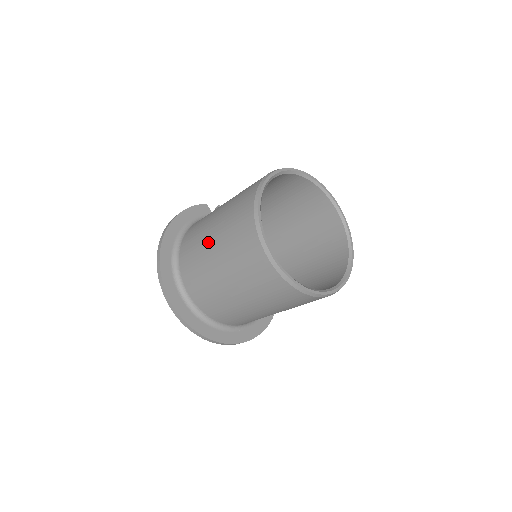
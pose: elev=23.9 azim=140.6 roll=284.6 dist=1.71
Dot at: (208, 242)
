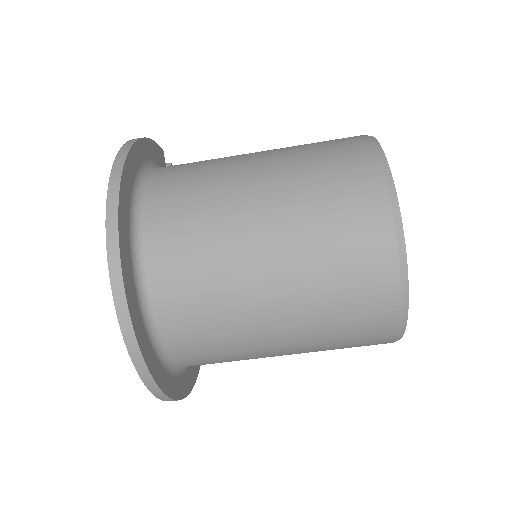
Dot at: (248, 198)
